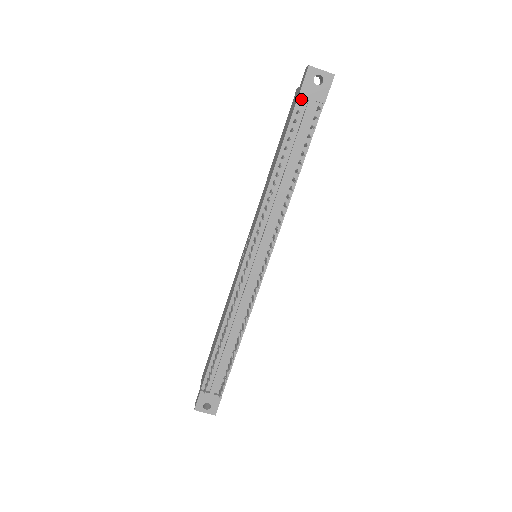
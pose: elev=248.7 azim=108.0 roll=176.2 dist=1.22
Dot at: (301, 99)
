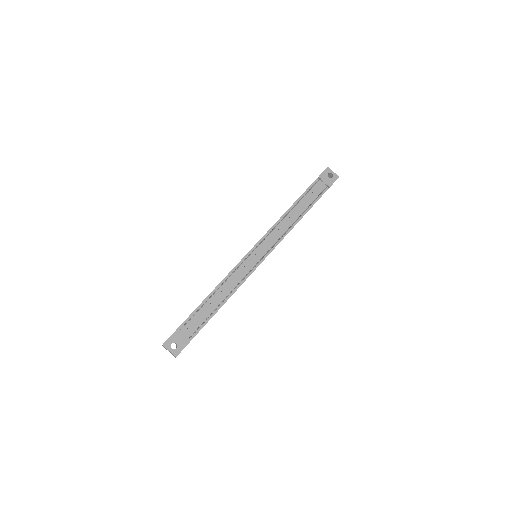
Dot at: (318, 180)
